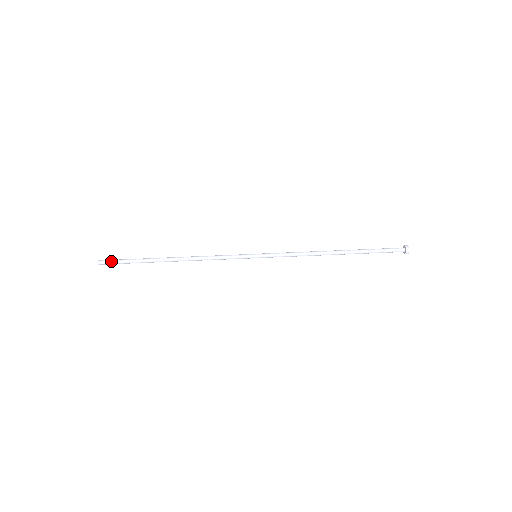
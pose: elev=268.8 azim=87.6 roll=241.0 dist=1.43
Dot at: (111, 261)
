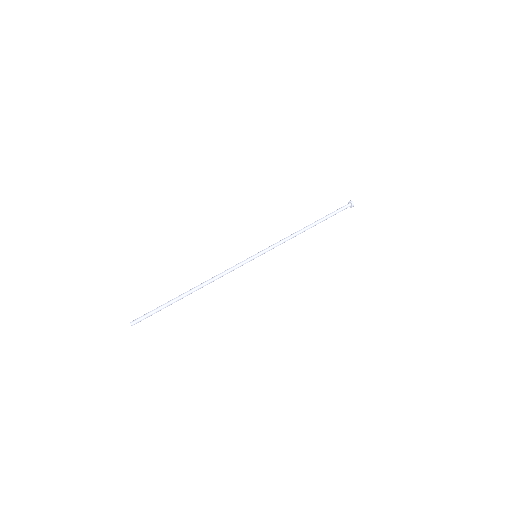
Dot at: (142, 316)
